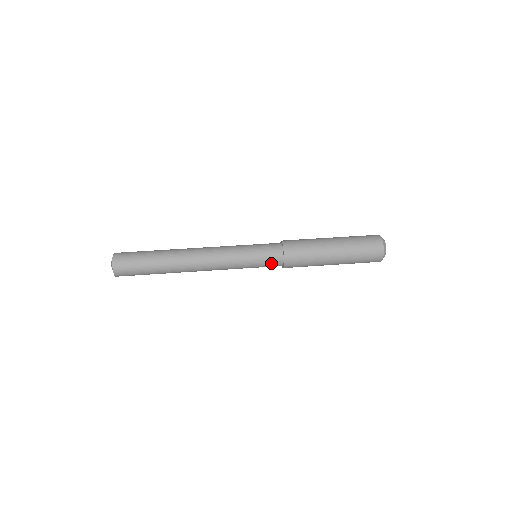
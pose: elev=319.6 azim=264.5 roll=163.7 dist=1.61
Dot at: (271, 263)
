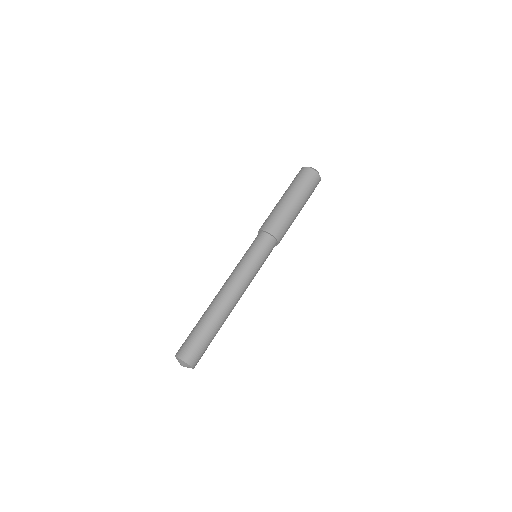
Dot at: occluded
